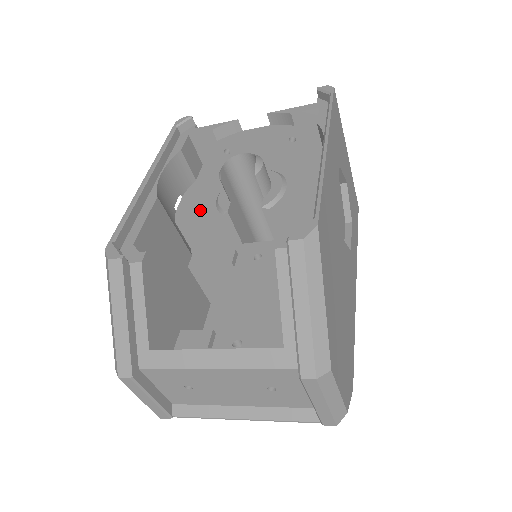
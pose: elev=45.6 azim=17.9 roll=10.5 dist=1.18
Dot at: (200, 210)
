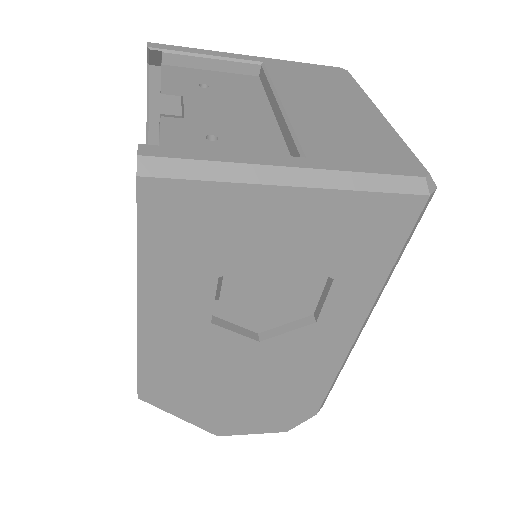
Dot at: occluded
